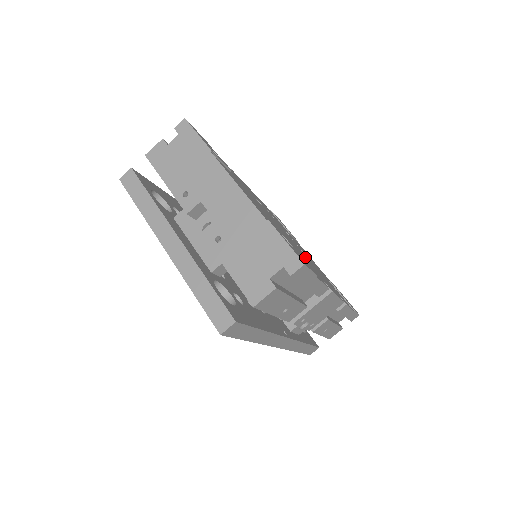
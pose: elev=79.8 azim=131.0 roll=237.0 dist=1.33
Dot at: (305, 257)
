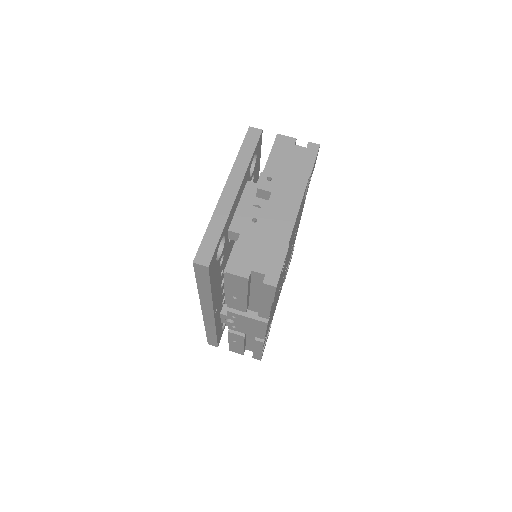
Dot at: occluded
